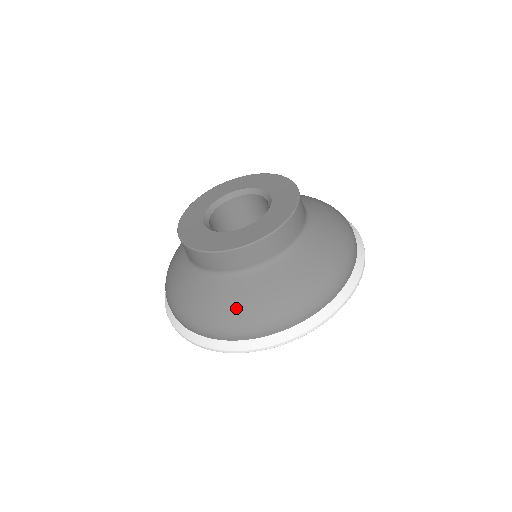
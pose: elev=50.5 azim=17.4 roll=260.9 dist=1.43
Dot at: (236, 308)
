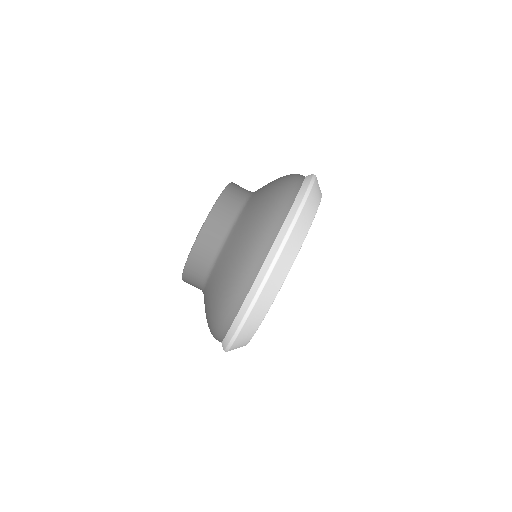
Dot at: (215, 298)
